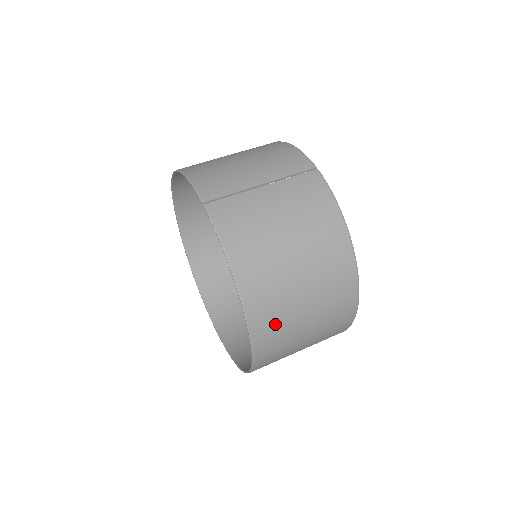
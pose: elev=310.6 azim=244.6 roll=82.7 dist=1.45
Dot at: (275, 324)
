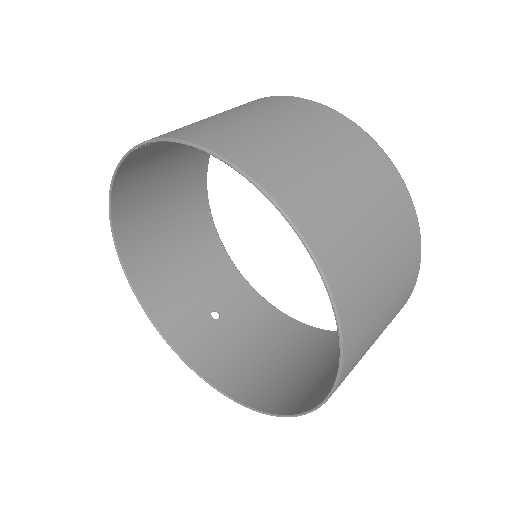
Dot at: (305, 190)
